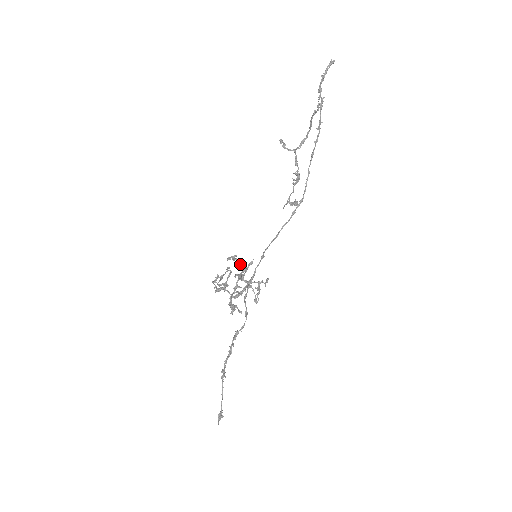
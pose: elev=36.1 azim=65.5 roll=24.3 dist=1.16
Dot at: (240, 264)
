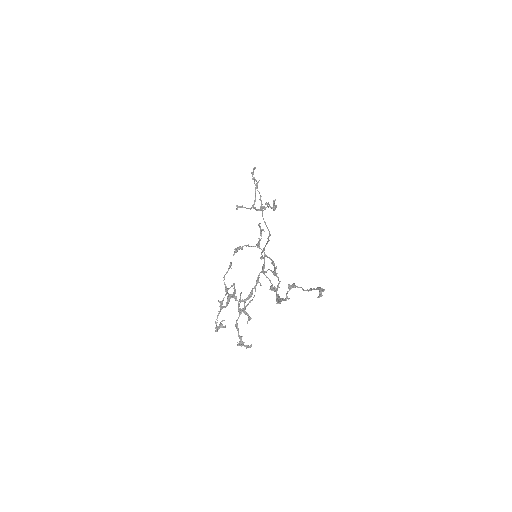
Dot at: (250, 246)
